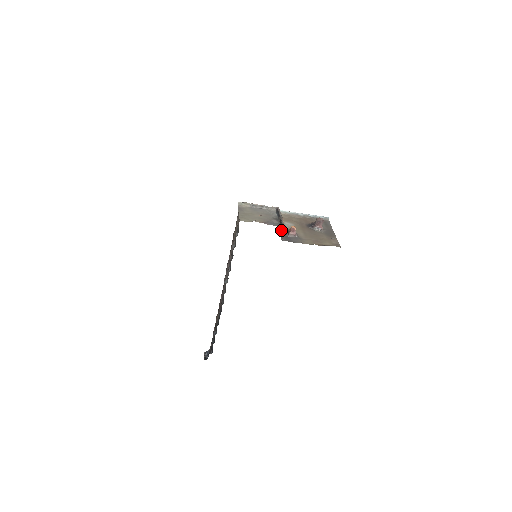
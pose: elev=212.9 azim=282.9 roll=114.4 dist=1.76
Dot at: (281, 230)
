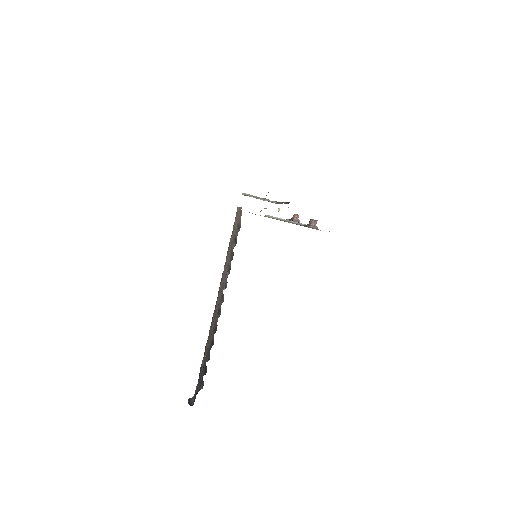
Dot at: occluded
